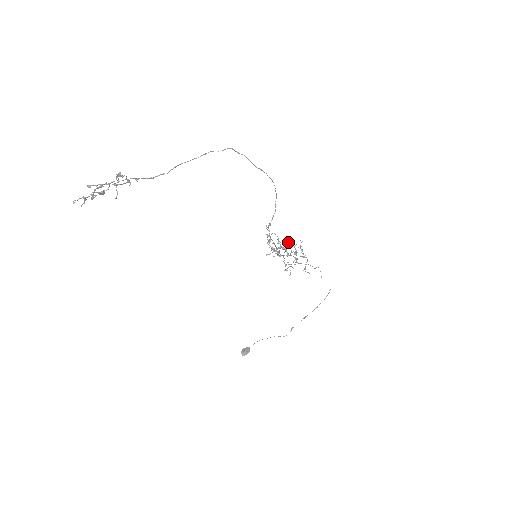
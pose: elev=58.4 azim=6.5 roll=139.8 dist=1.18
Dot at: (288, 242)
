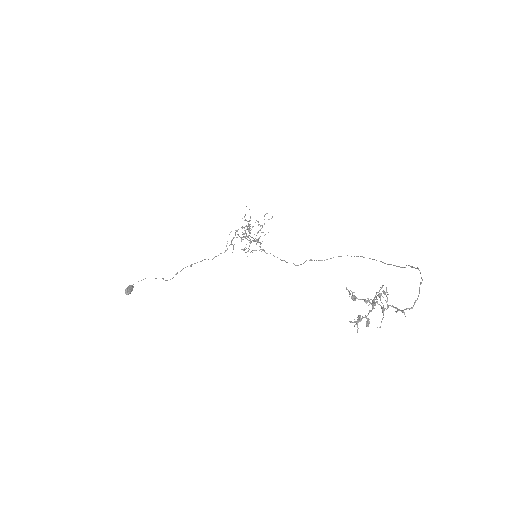
Dot at: occluded
